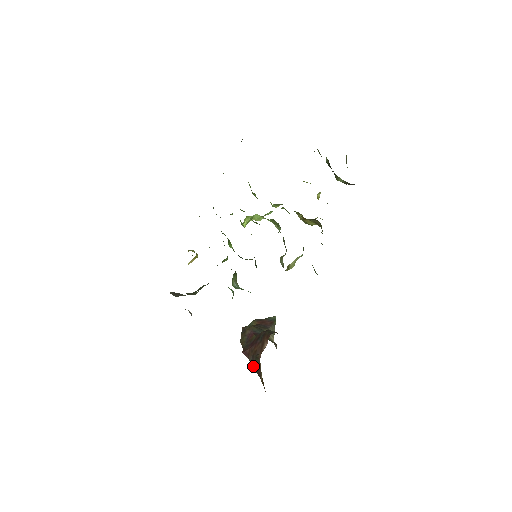
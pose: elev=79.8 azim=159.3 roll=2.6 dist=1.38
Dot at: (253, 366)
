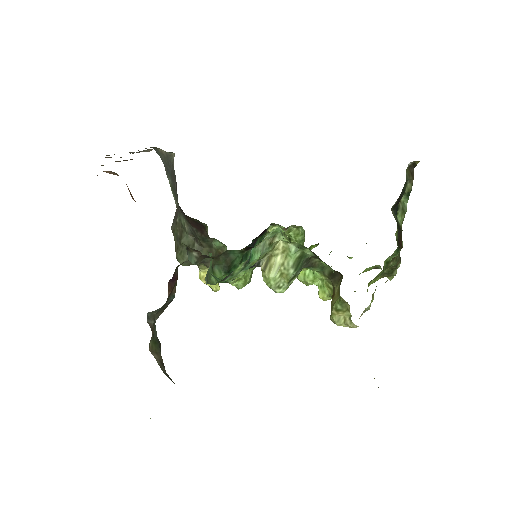
Dot at: occluded
